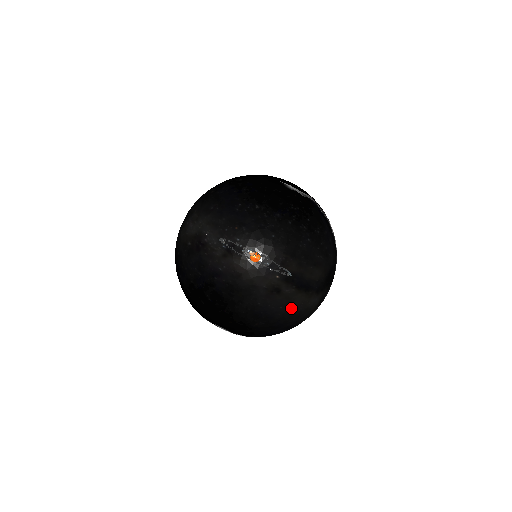
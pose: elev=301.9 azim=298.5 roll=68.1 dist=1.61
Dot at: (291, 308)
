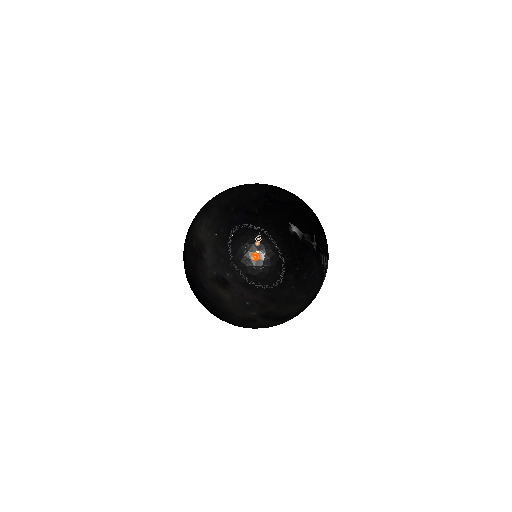
Dot at: (267, 327)
